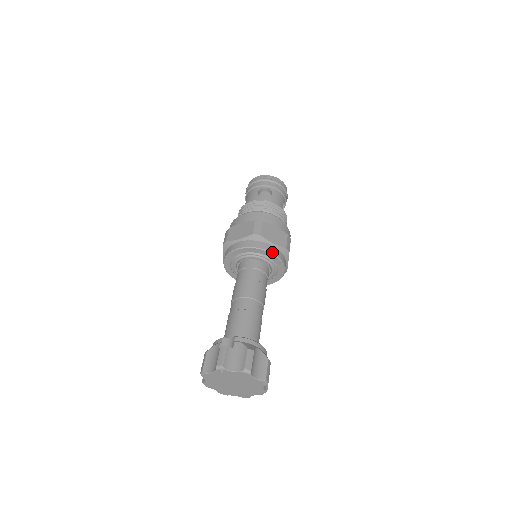
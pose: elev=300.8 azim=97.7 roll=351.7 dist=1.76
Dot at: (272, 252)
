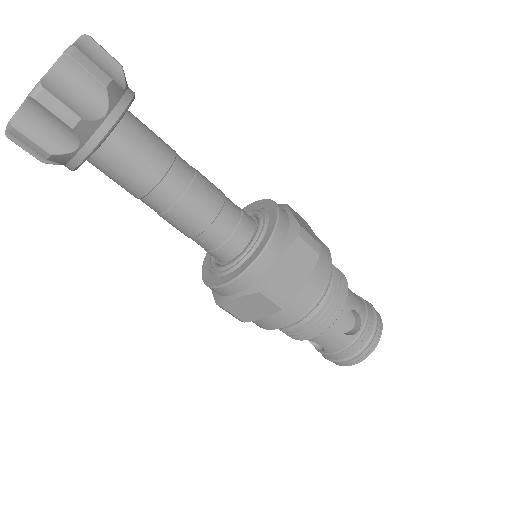
Dot at: (279, 206)
